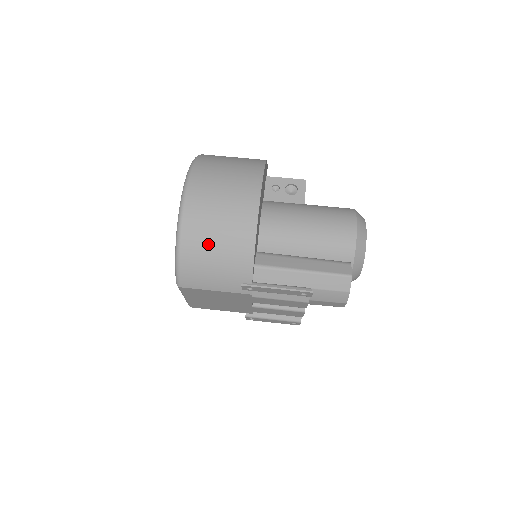
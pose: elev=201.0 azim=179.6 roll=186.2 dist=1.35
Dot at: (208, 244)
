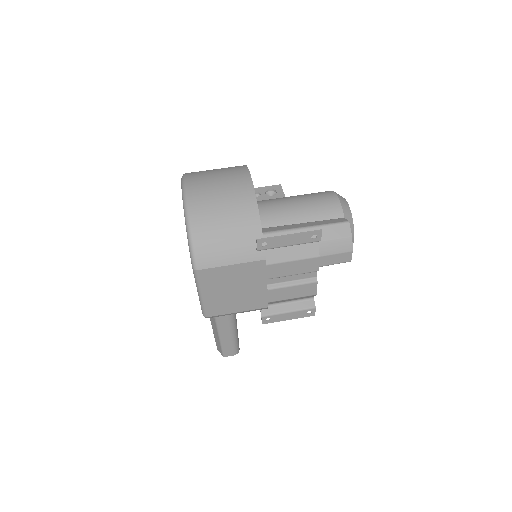
Dot at: (216, 218)
